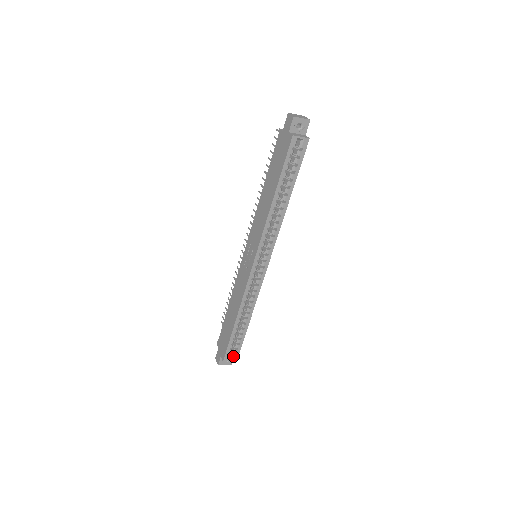
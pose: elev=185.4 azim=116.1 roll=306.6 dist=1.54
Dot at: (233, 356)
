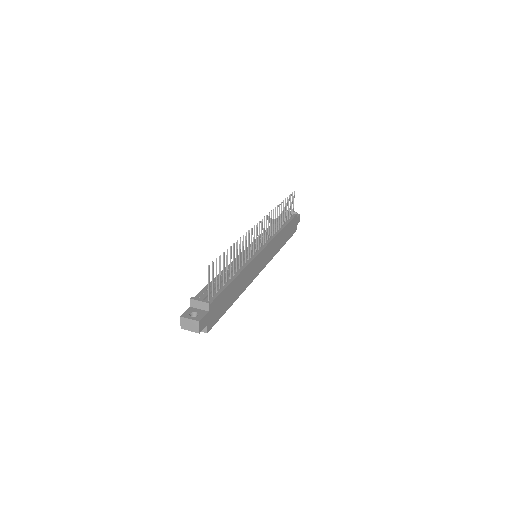
Dot at: occluded
